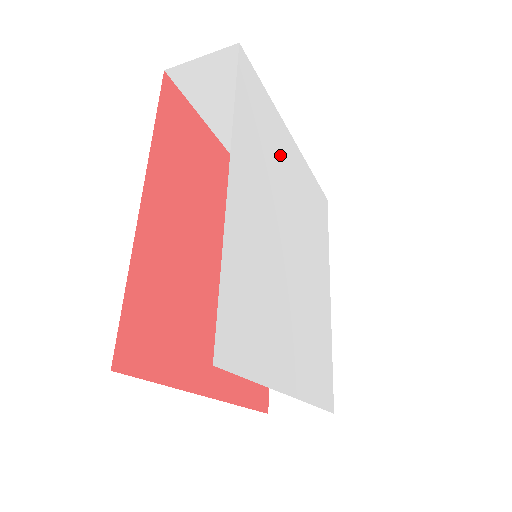
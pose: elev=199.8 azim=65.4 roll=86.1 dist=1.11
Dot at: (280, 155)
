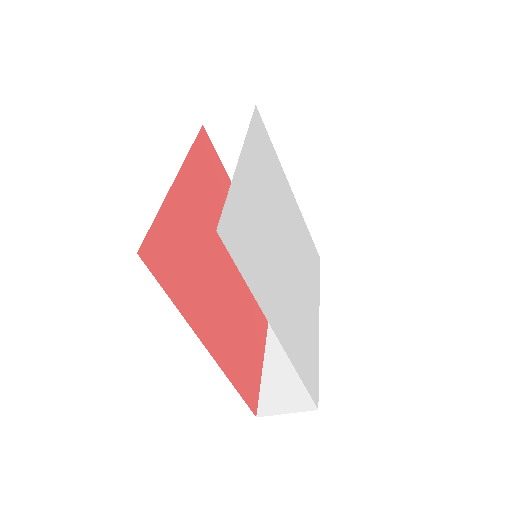
Dot at: (280, 187)
